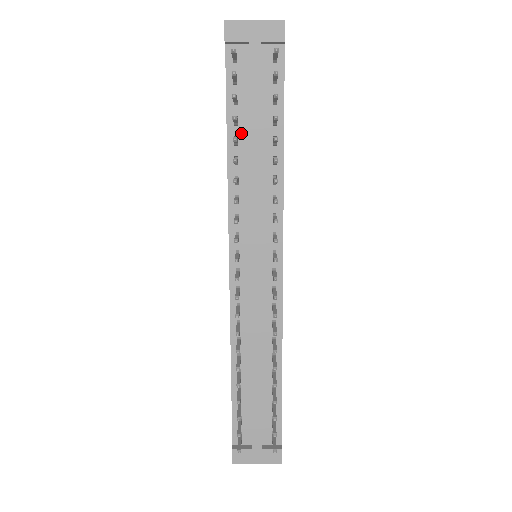
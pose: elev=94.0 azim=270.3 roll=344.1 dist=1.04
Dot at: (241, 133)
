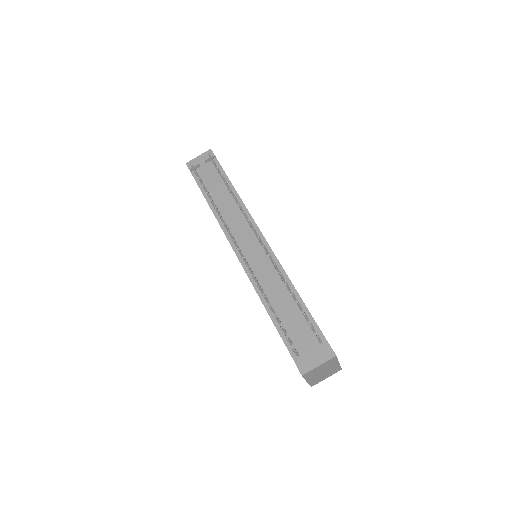
Dot at: (213, 197)
